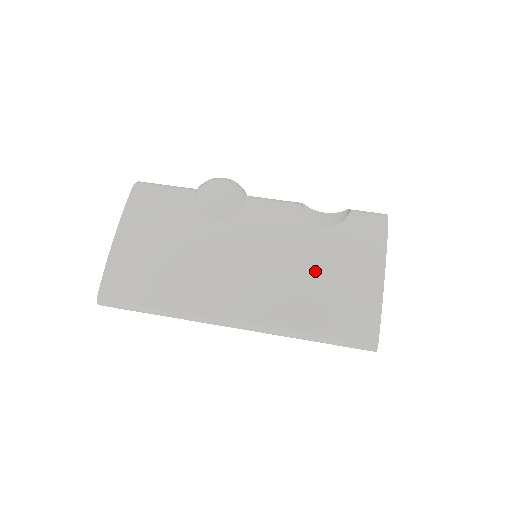
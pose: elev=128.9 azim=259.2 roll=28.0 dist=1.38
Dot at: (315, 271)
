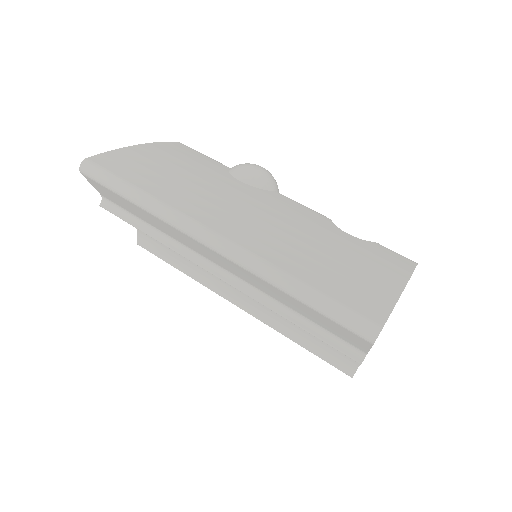
Dot at: (329, 247)
